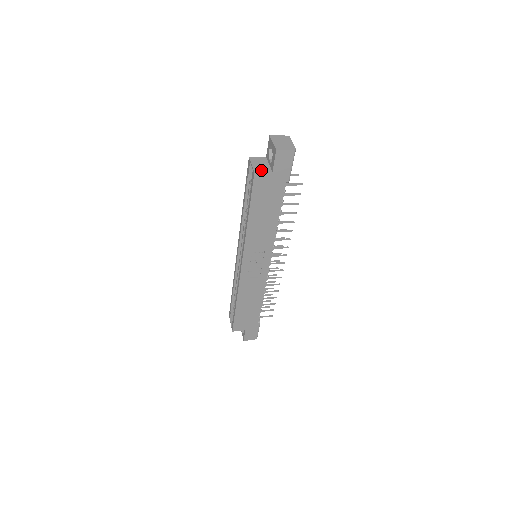
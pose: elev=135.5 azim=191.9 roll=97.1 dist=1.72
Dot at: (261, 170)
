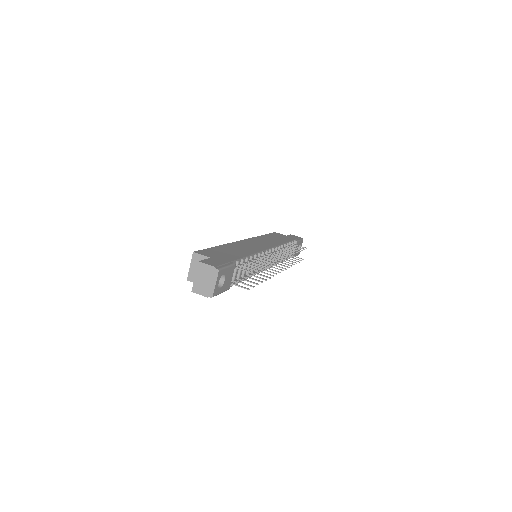
Dot at: occluded
